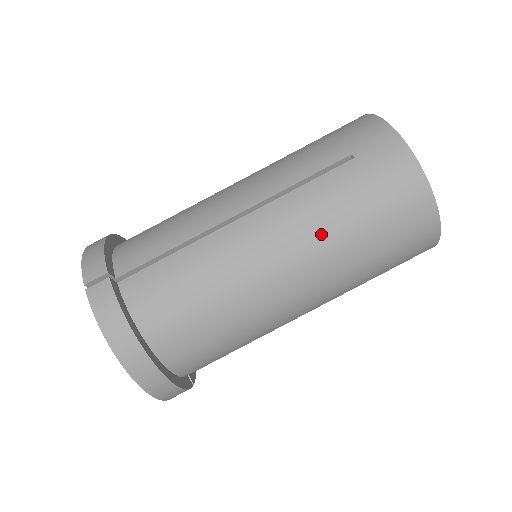
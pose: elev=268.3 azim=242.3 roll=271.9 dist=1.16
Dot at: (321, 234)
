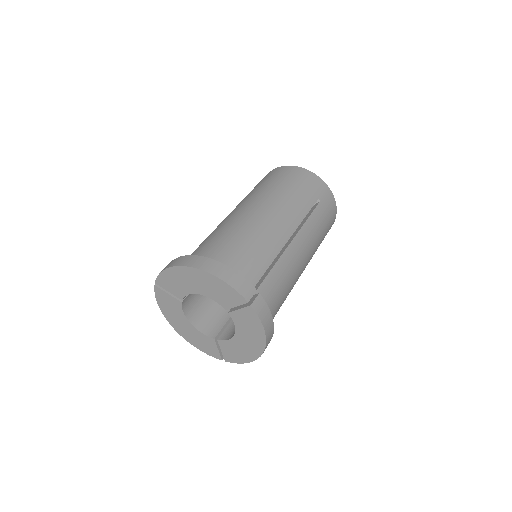
Dot at: (249, 197)
